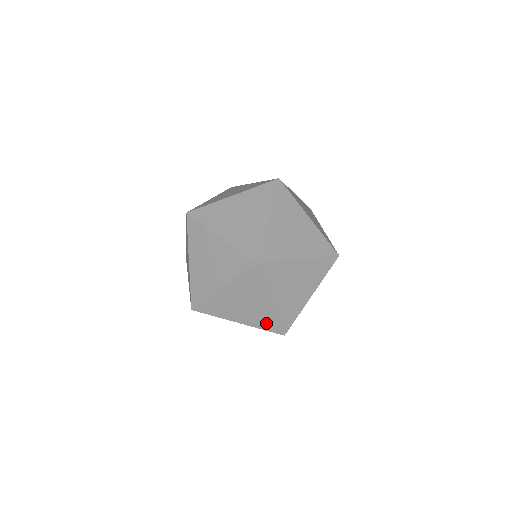
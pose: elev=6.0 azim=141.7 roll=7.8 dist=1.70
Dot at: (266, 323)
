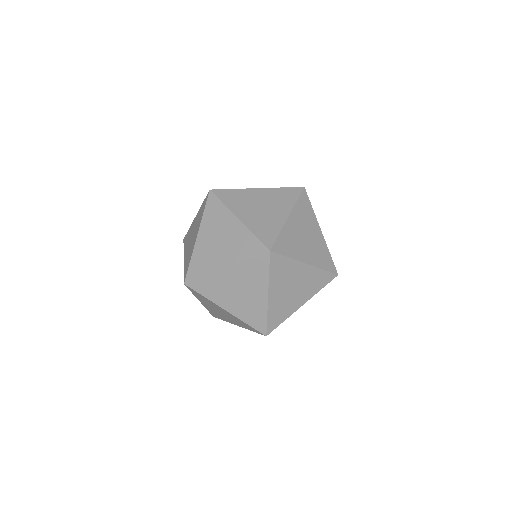
Dot at: (253, 318)
